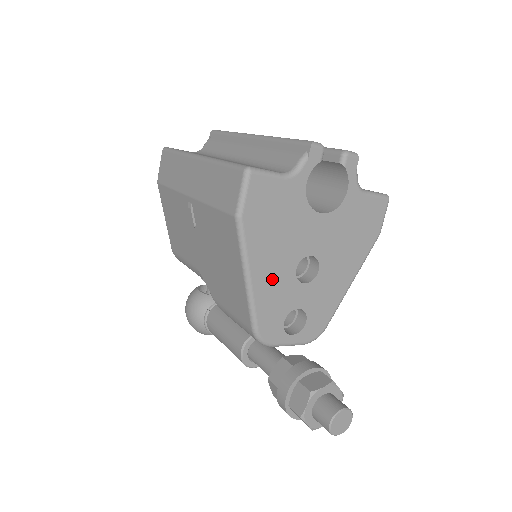
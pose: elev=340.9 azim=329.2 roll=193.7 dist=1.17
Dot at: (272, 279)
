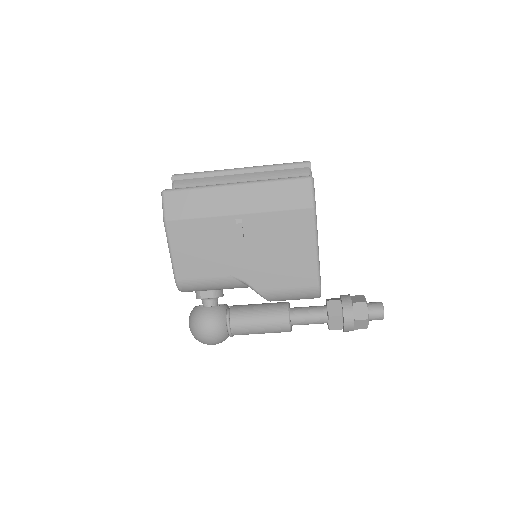
Dot at: occluded
